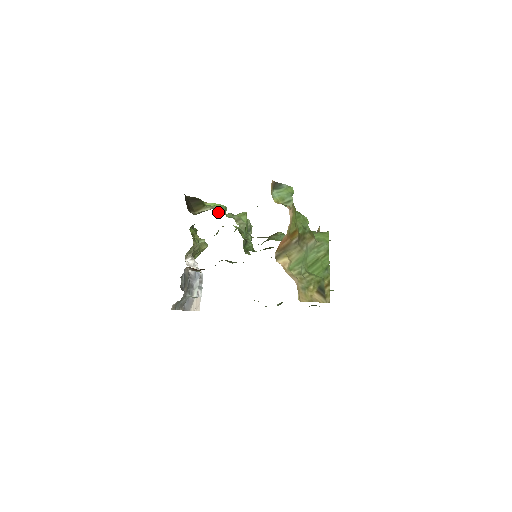
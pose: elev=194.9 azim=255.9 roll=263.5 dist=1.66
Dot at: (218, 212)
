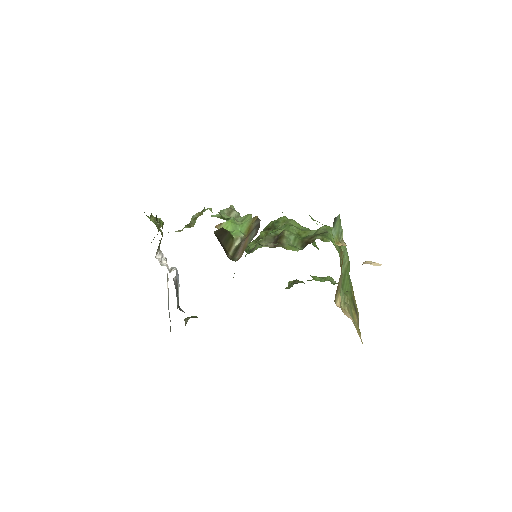
Dot at: (215, 216)
